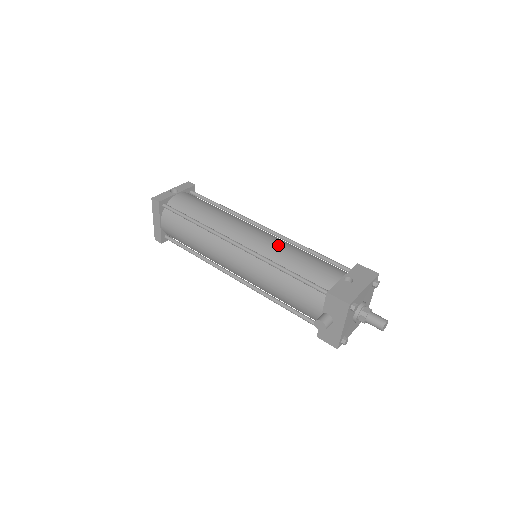
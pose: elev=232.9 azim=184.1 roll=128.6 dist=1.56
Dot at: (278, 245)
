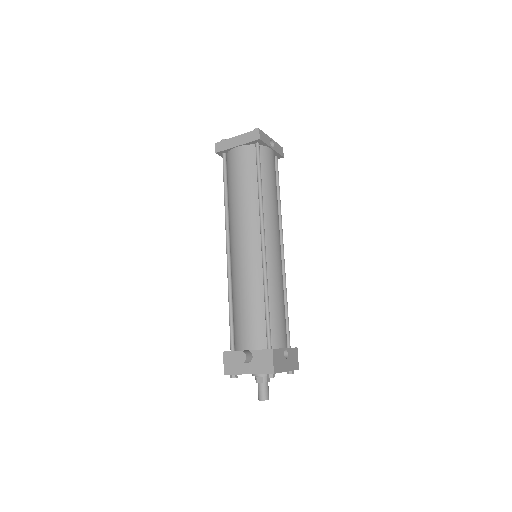
Dot at: (280, 276)
